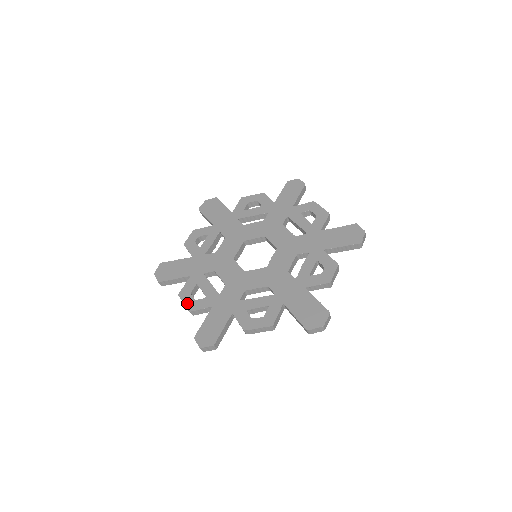
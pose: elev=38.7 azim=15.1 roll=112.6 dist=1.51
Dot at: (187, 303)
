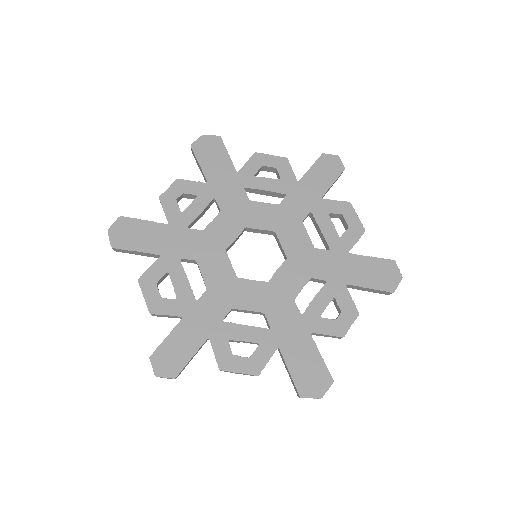
Dot at: (149, 298)
